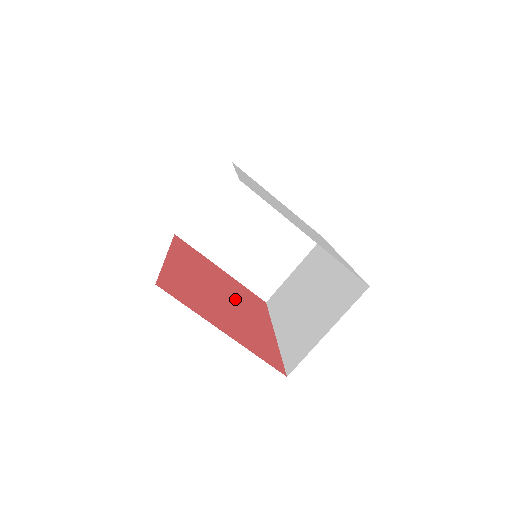
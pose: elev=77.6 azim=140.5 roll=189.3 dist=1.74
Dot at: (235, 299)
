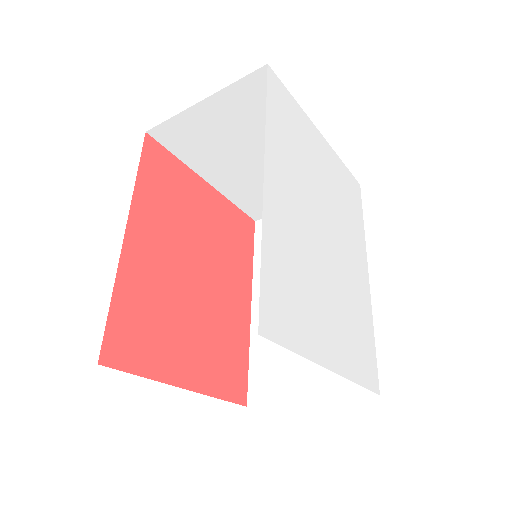
Dot at: (214, 264)
